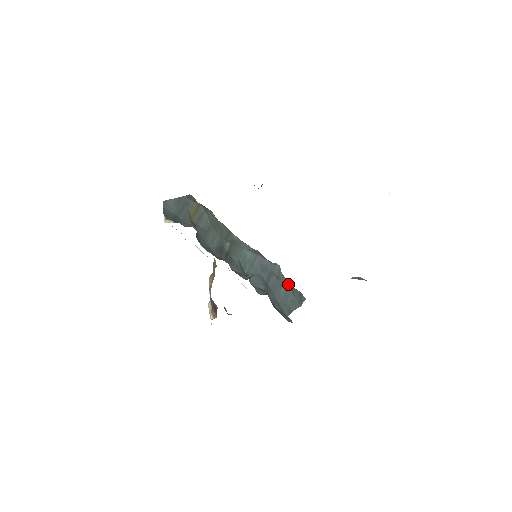
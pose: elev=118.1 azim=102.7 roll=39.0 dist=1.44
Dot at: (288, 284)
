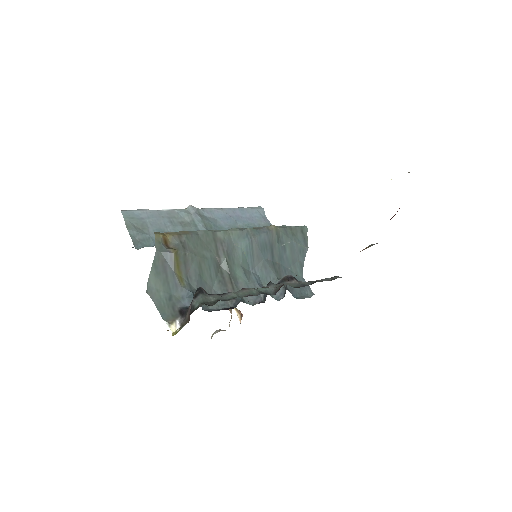
Dot at: (288, 233)
